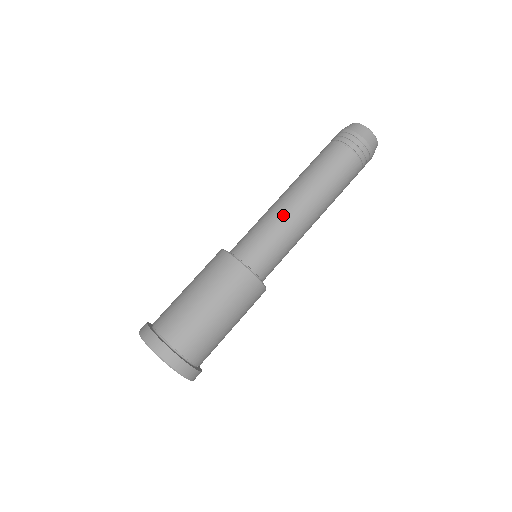
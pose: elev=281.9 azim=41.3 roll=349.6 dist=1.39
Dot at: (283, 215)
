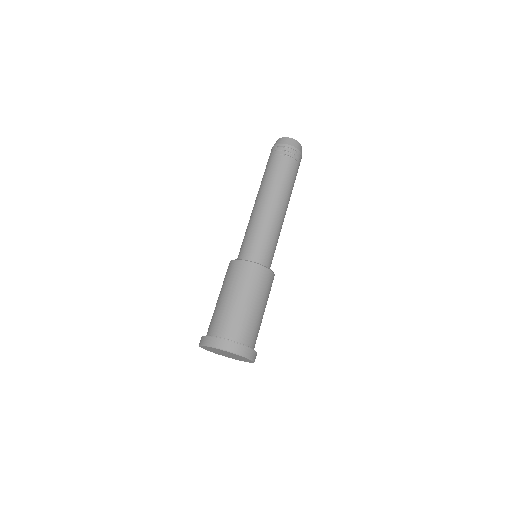
Dot at: (267, 219)
